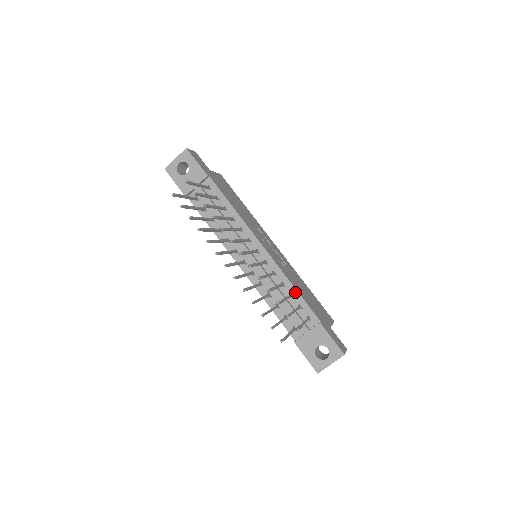
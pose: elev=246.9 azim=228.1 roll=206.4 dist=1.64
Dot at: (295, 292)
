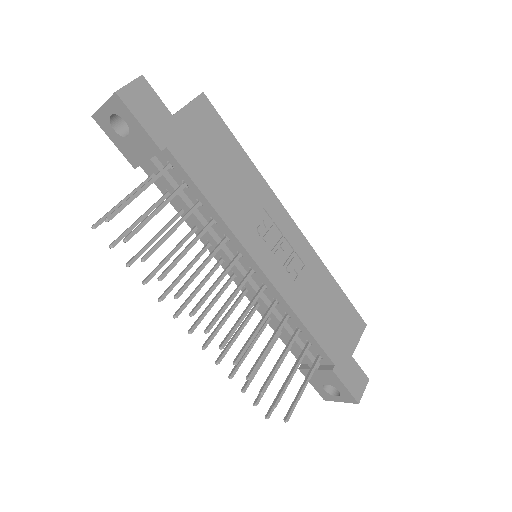
Dot at: (304, 328)
